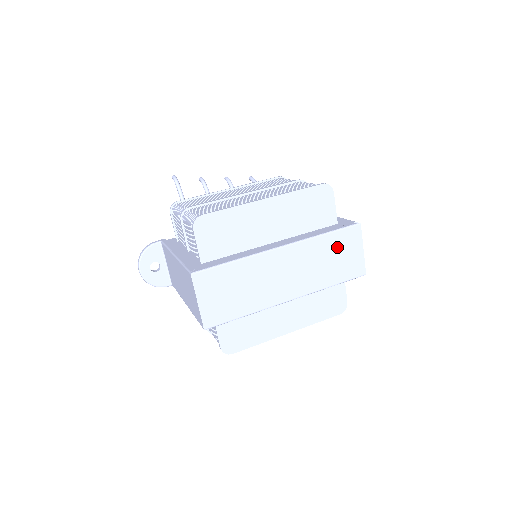
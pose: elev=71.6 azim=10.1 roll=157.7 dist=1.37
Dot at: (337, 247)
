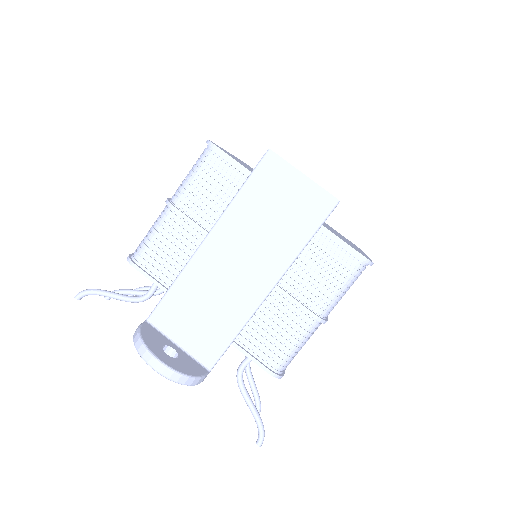
Dot at: occluded
